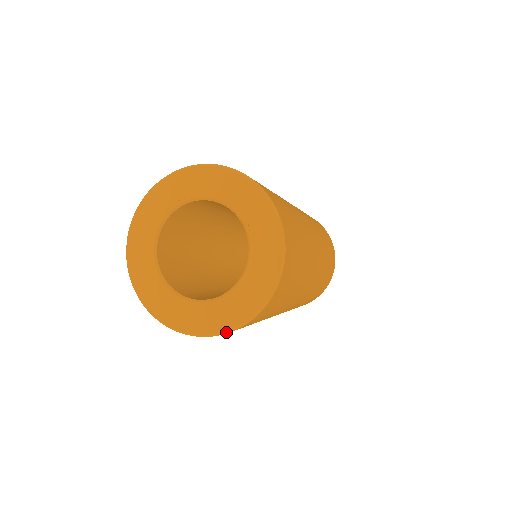
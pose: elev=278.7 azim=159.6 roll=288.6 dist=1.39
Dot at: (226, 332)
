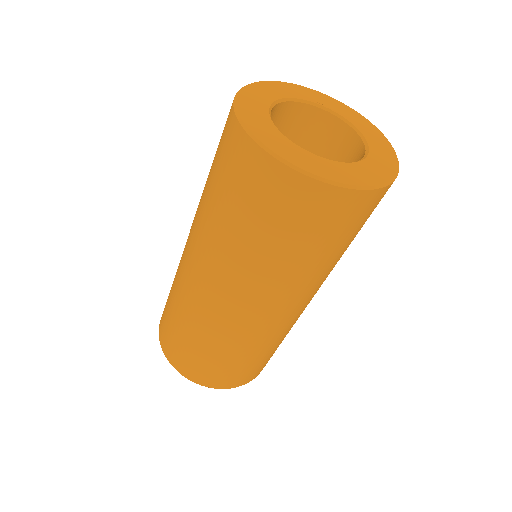
Dot at: (315, 177)
